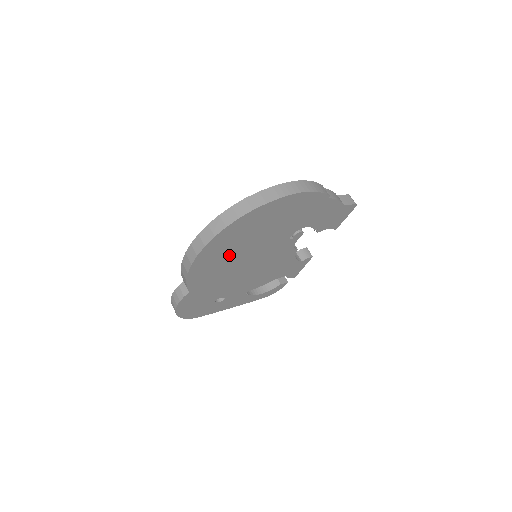
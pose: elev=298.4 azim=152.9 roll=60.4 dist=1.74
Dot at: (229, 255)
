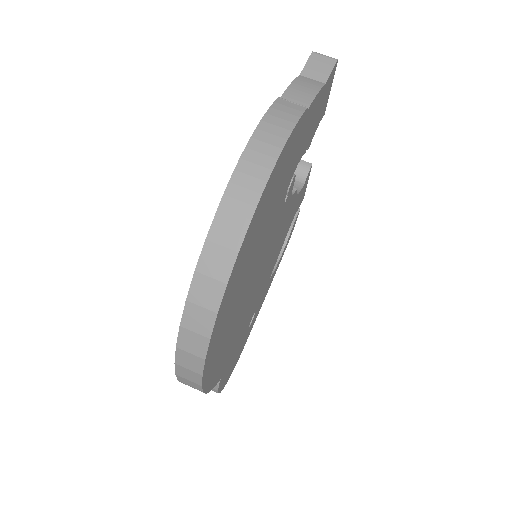
Dot at: (234, 319)
